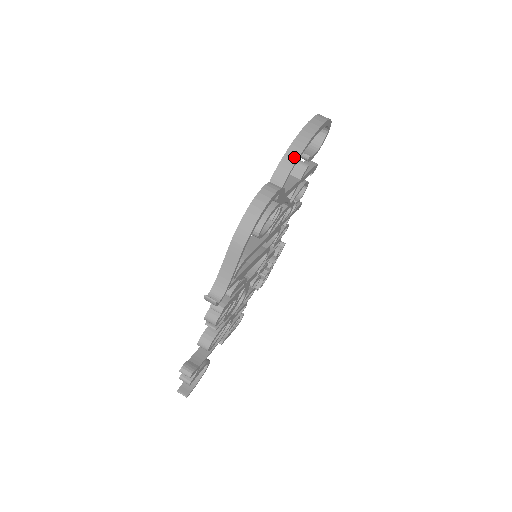
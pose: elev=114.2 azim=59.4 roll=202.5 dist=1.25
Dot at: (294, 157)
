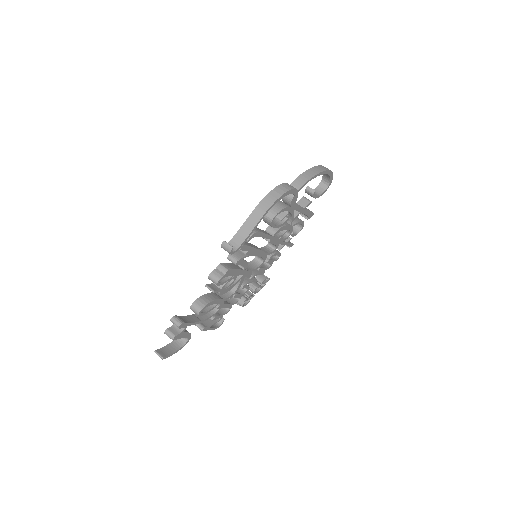
Dot at: (310, 175)
